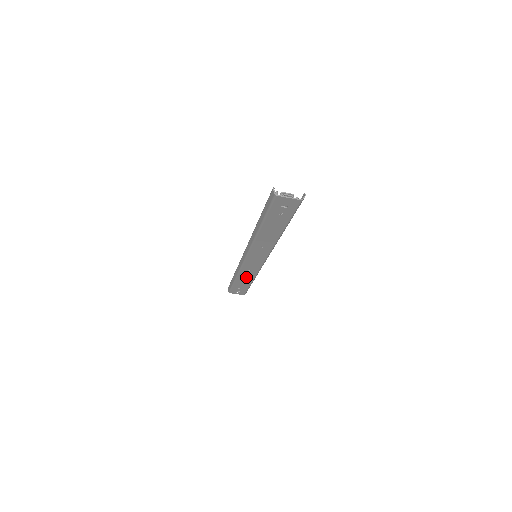
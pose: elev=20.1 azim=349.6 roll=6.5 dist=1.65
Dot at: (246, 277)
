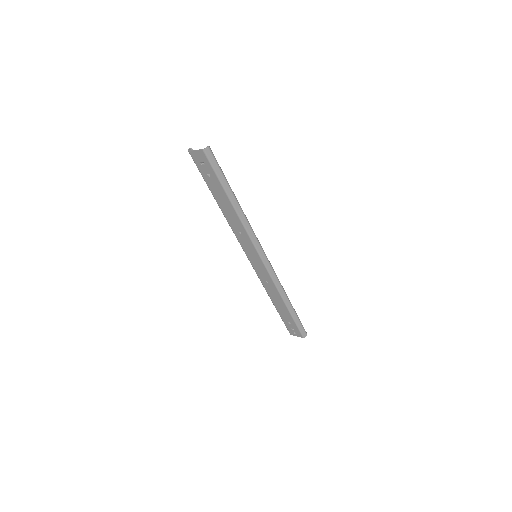
Dot at: (275, 296)
